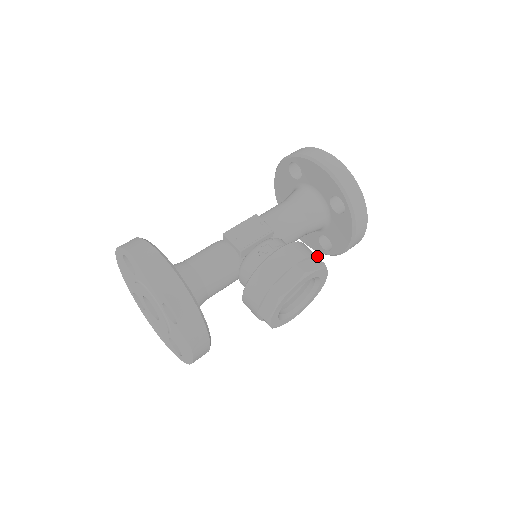
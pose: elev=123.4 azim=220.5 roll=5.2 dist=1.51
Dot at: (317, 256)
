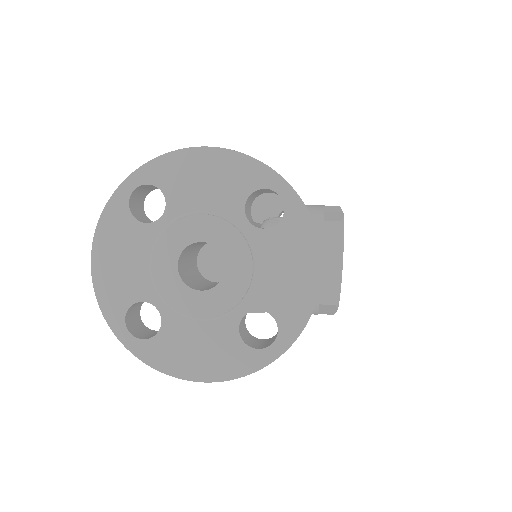
Dot at: occluded
